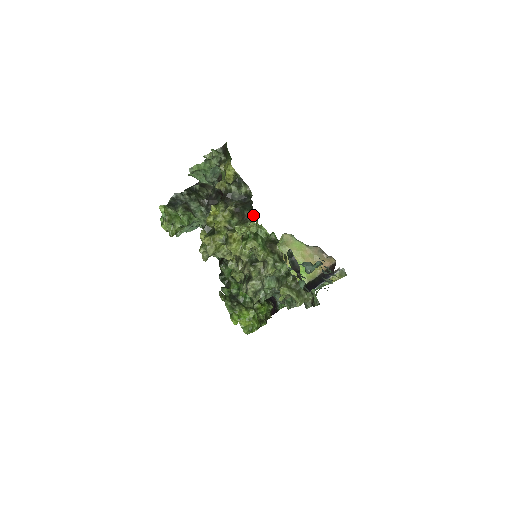
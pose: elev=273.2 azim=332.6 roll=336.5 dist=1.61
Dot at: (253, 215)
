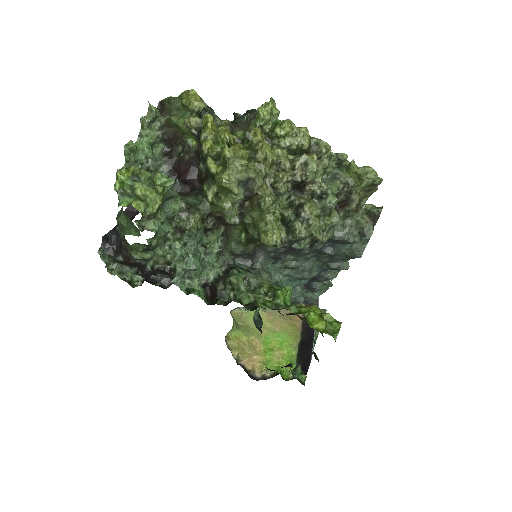
Dot at: occluded
